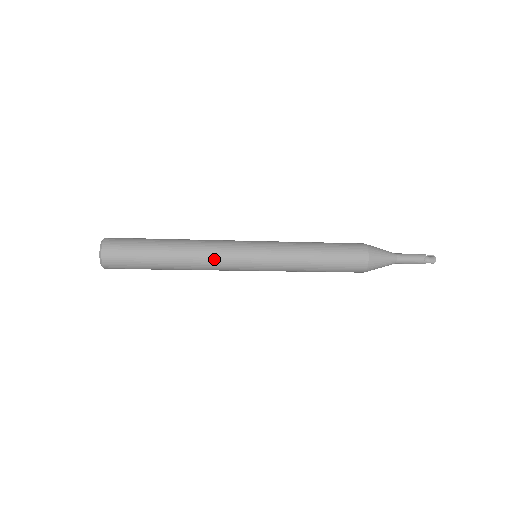
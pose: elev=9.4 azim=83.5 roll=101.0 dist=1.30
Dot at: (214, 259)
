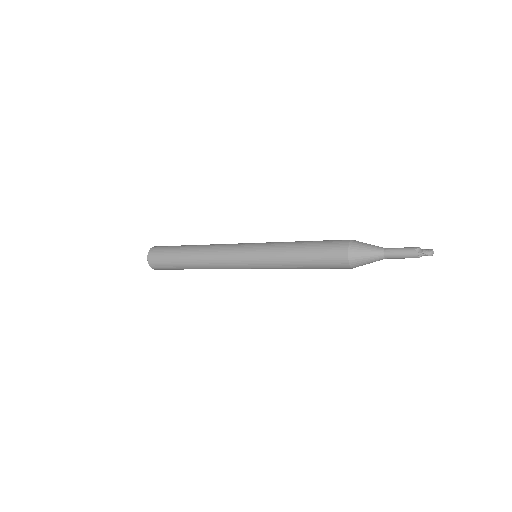
Dot at: (218, 253)
